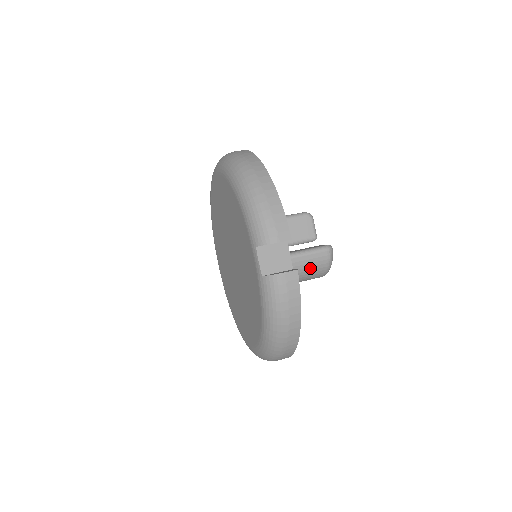
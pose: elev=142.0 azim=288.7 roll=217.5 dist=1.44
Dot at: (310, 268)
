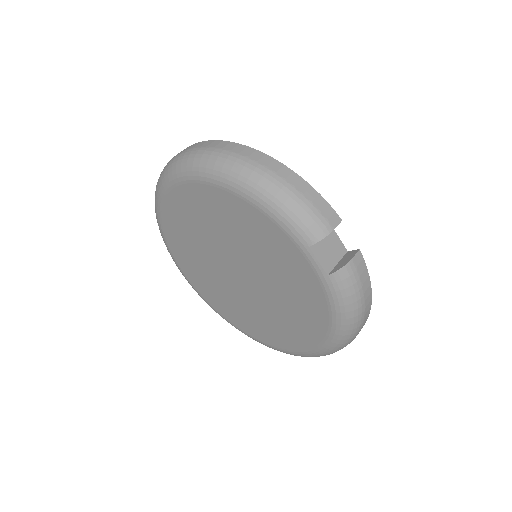
Dot at: occluded
